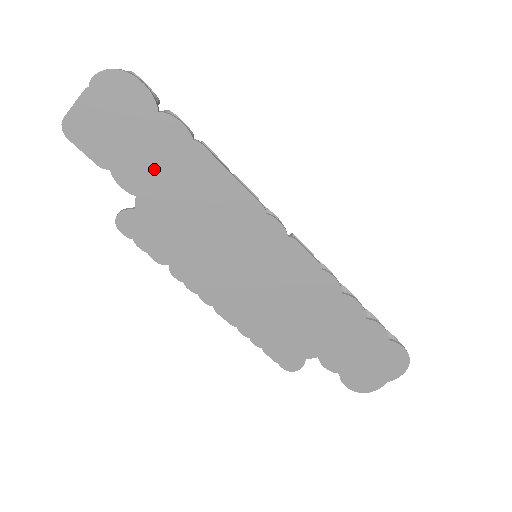
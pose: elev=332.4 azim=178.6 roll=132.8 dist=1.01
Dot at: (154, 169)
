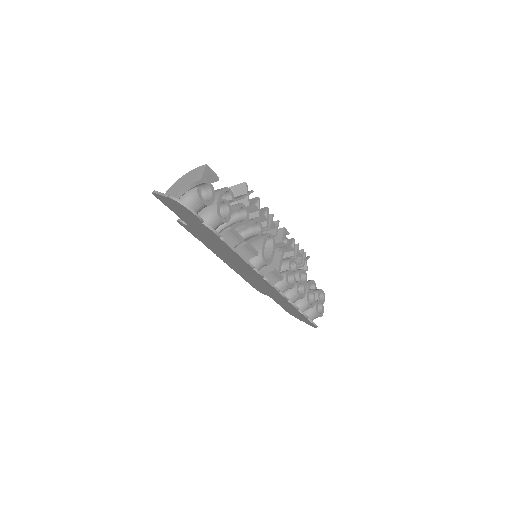
Dot at: (198, 228)
